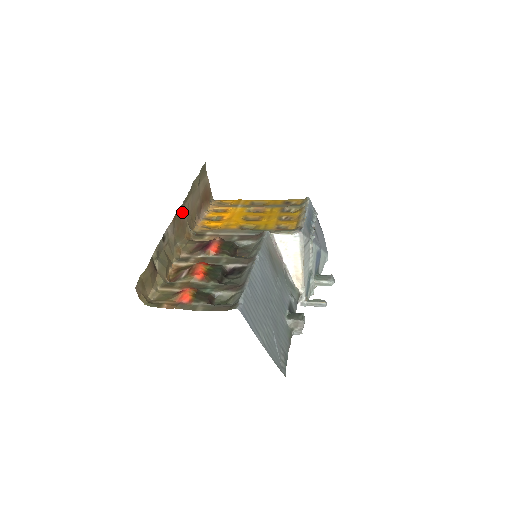
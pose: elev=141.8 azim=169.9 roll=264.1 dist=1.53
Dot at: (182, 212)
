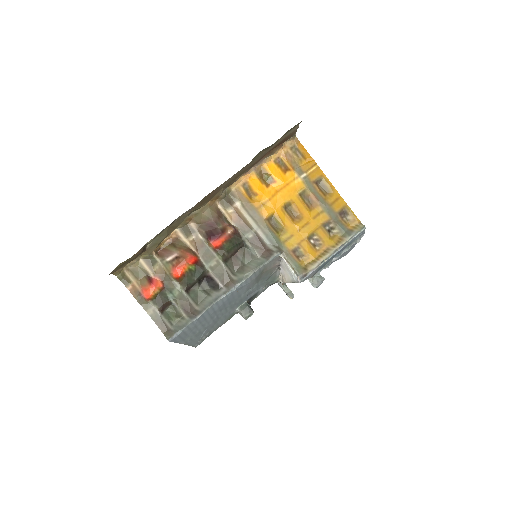
Dot at: (218, 187)
